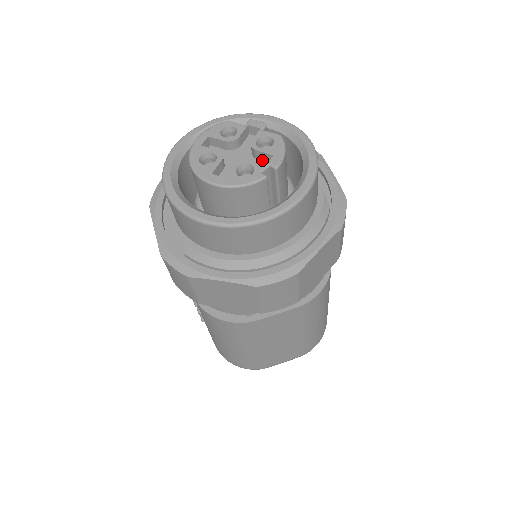
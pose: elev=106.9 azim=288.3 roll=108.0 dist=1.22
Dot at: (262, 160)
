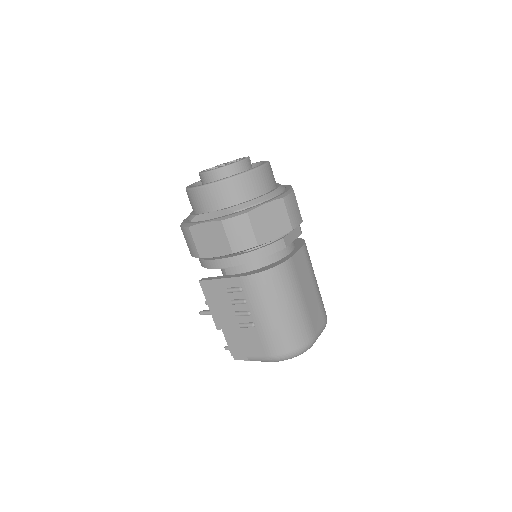
Dot at: occluded
